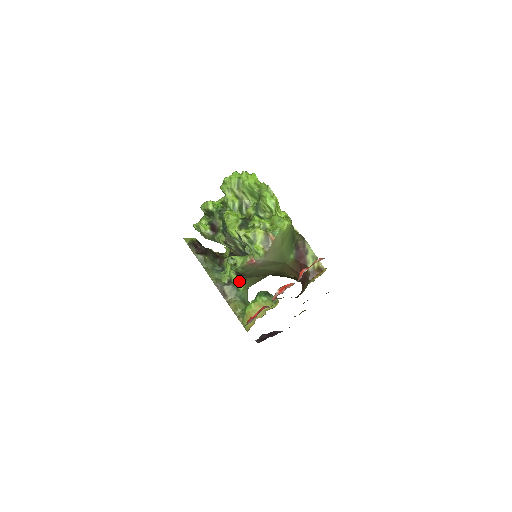
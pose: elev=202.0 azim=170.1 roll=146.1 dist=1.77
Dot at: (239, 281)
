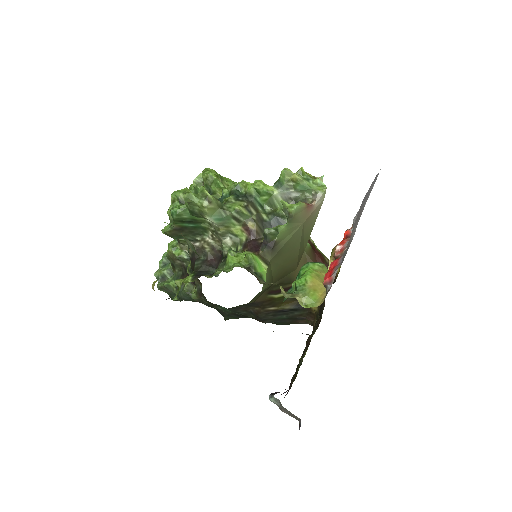
Dot at: (261, 267)
